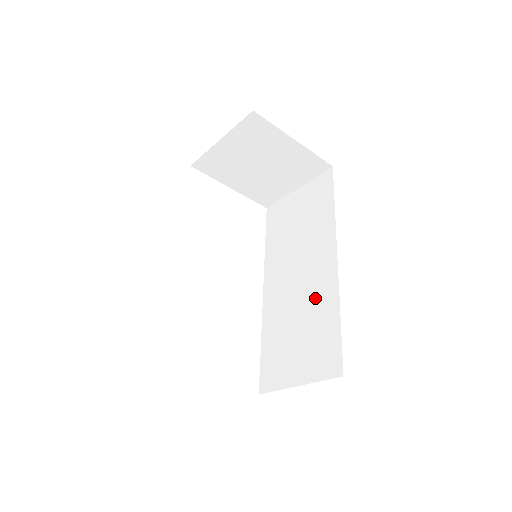
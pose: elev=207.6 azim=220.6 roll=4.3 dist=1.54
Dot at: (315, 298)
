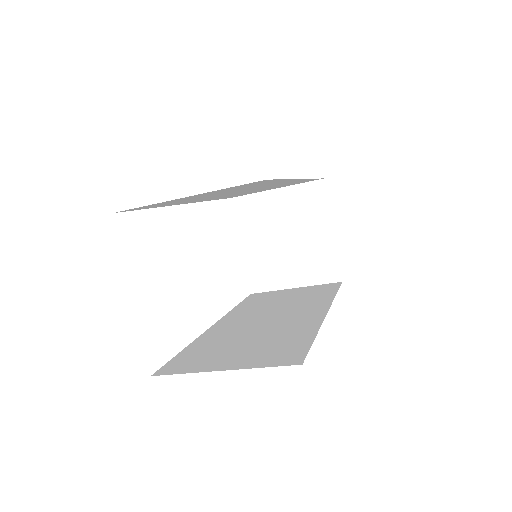
Dot at: (286, 327)
